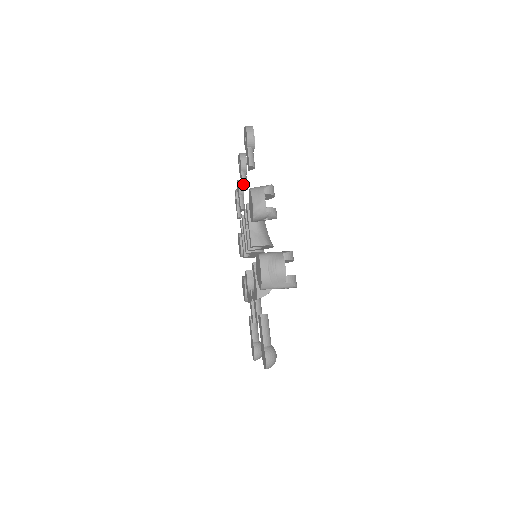
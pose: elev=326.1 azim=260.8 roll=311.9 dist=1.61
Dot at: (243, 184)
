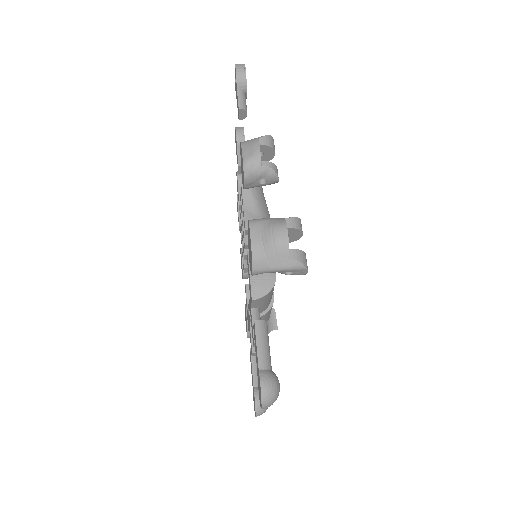
Dot at: (239, 162)
